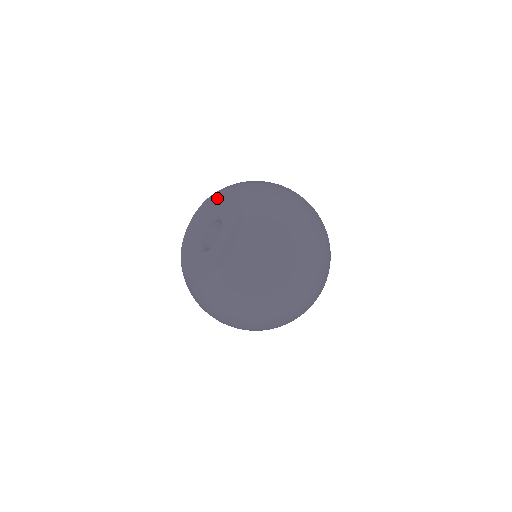
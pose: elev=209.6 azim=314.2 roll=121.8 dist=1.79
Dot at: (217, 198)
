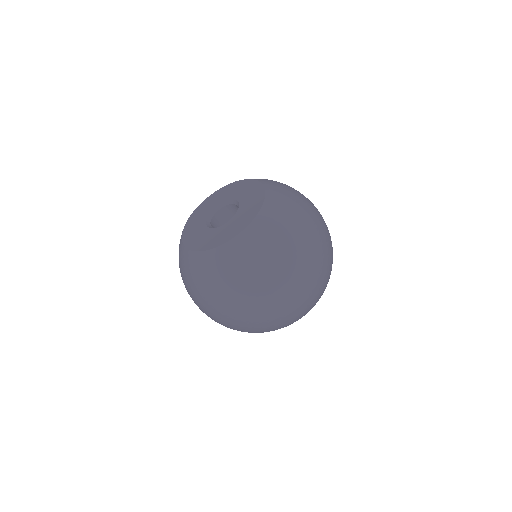
Dot at: (239, 185)
